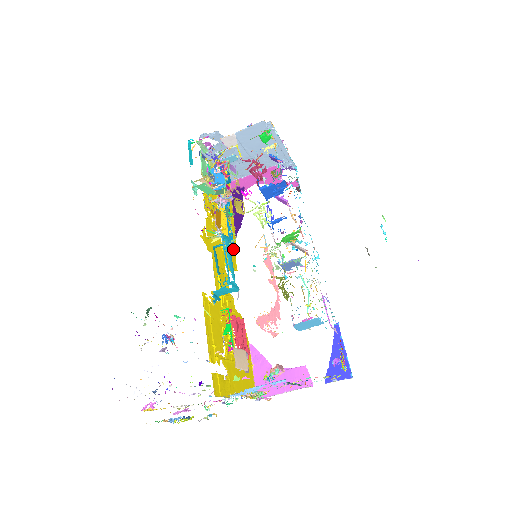
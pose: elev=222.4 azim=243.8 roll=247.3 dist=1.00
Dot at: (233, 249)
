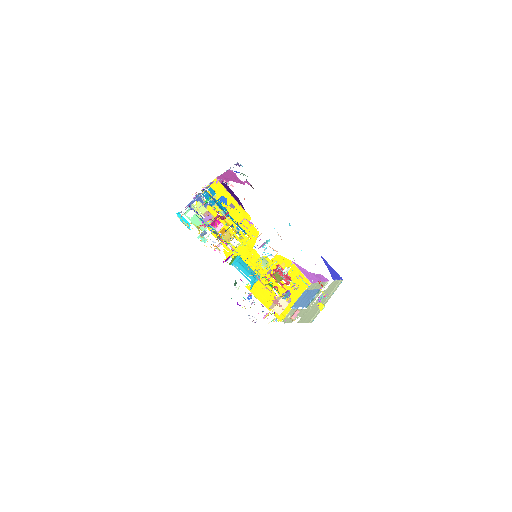
Dot at: (247, 235)
